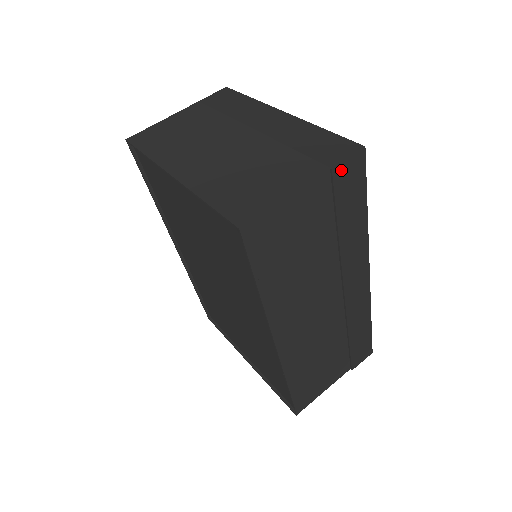
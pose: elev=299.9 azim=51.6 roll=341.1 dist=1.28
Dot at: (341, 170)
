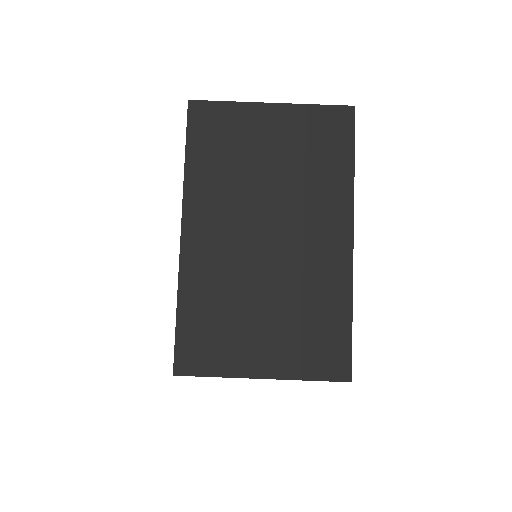
Dot at: (312, 379)
